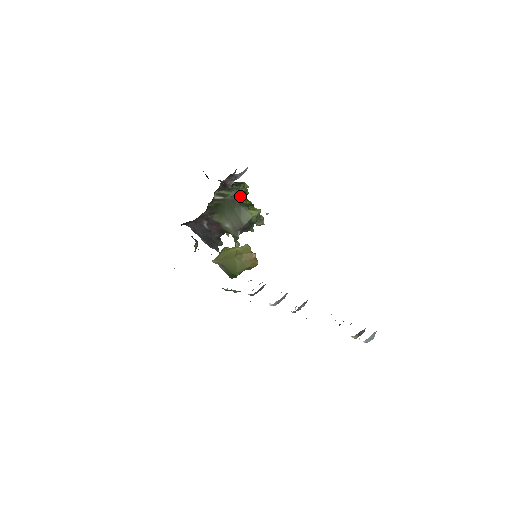
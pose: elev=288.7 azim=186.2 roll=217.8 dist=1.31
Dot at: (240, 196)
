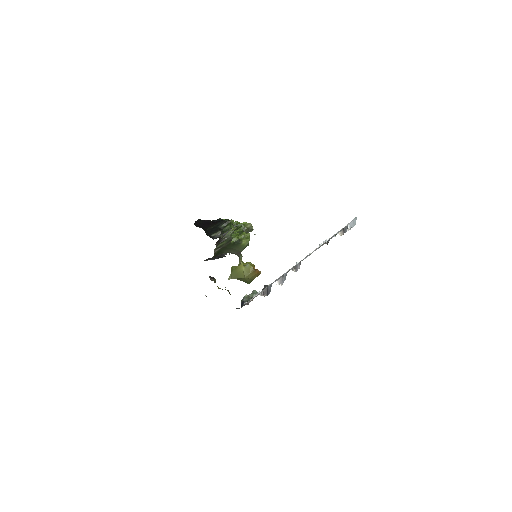
Dot at: occluded
